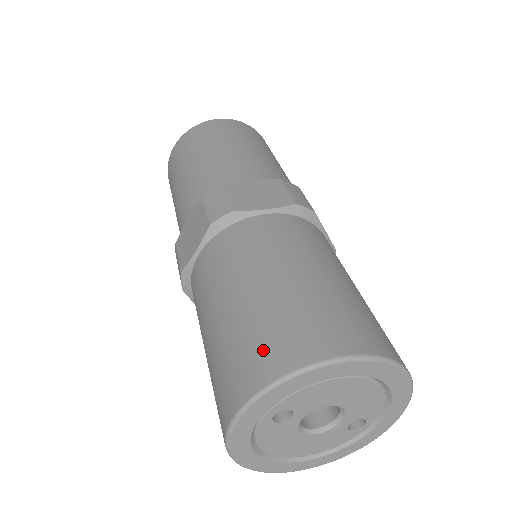
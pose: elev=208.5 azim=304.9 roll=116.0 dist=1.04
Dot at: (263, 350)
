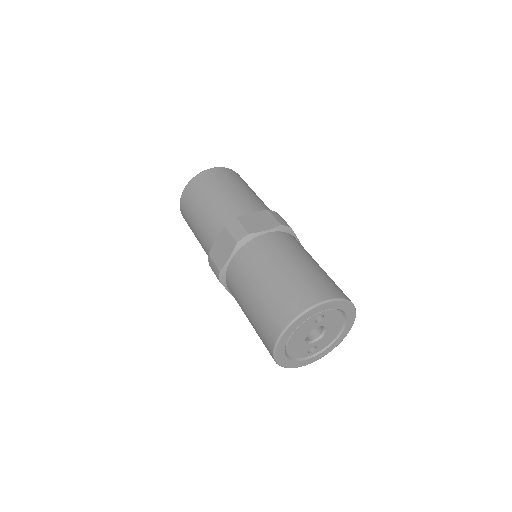
Dot at: (331, 286)
